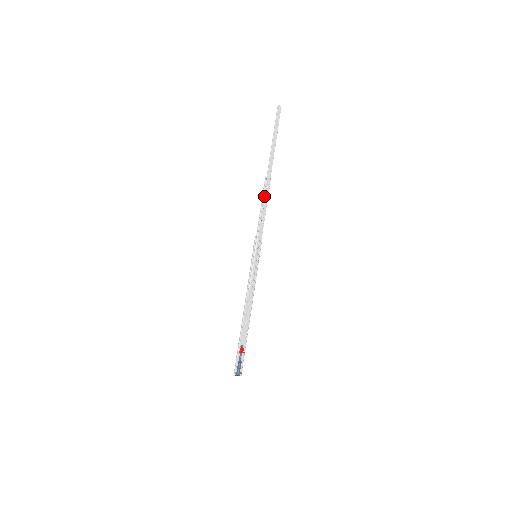
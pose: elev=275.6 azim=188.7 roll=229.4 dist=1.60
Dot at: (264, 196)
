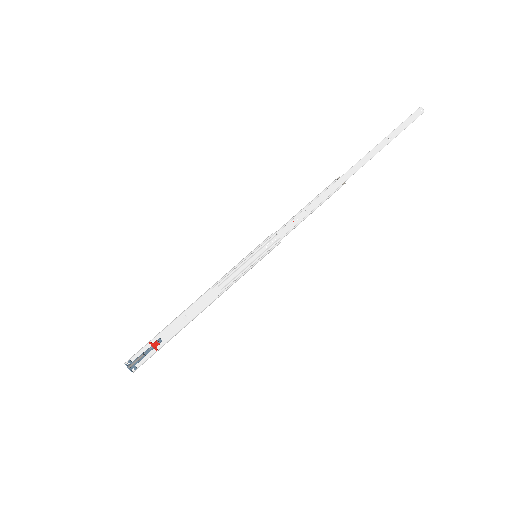
Dot at: (319, 196)
